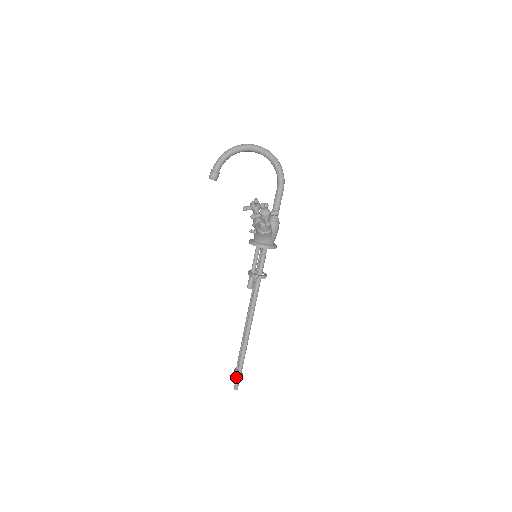
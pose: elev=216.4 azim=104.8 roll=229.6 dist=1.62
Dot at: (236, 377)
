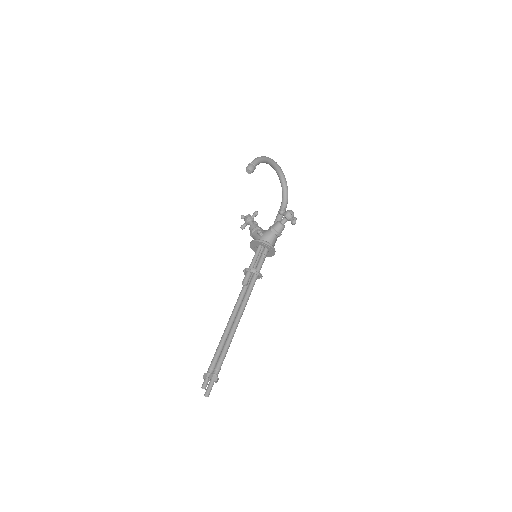
Dot at: (213, 379)
